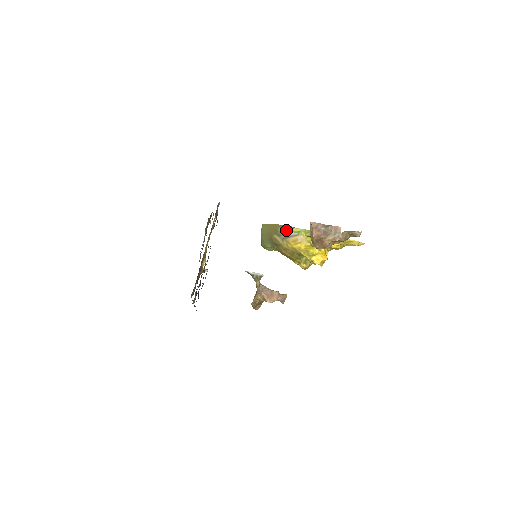
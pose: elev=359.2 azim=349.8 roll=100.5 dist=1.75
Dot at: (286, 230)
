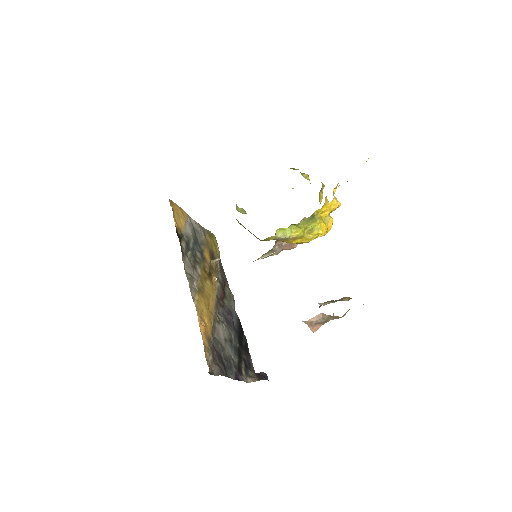
Dot at: (269, 238)
